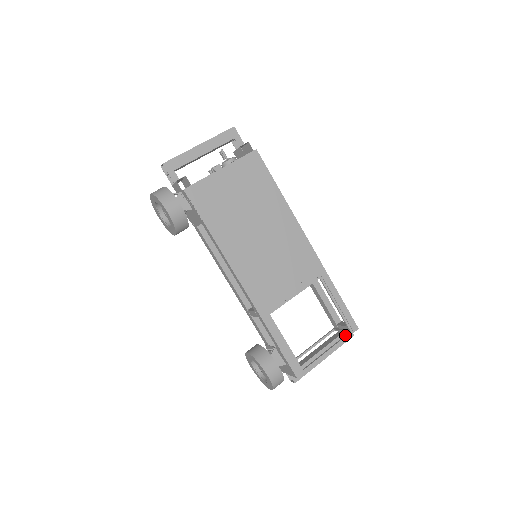
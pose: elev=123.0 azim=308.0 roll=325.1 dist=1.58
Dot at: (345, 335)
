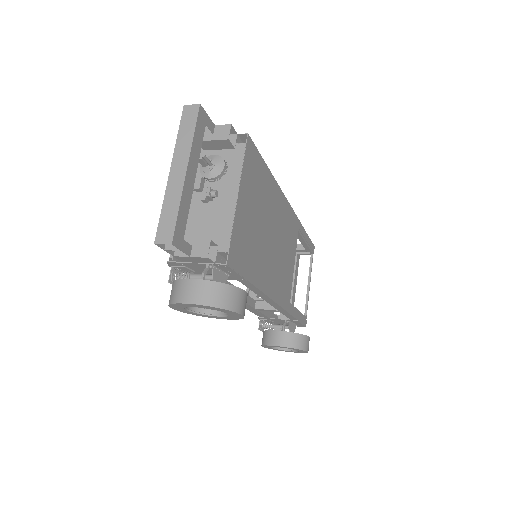
Dot at: (310, 260)
